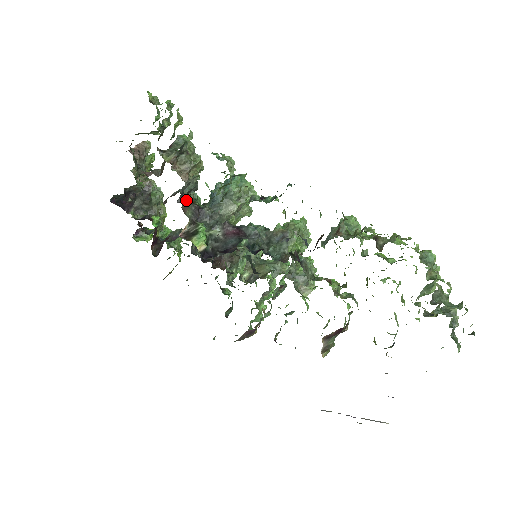
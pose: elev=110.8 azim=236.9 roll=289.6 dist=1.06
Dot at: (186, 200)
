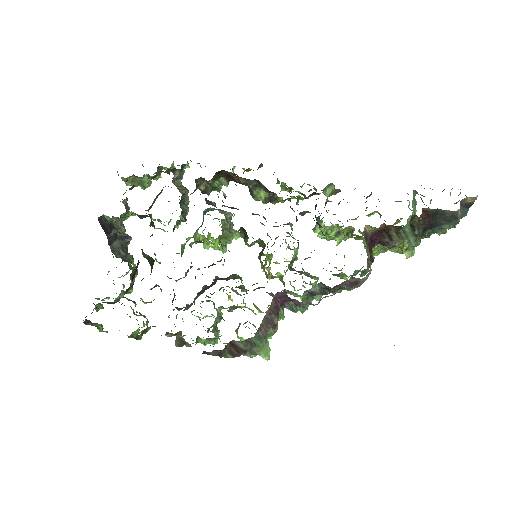
Dot at: occluded
